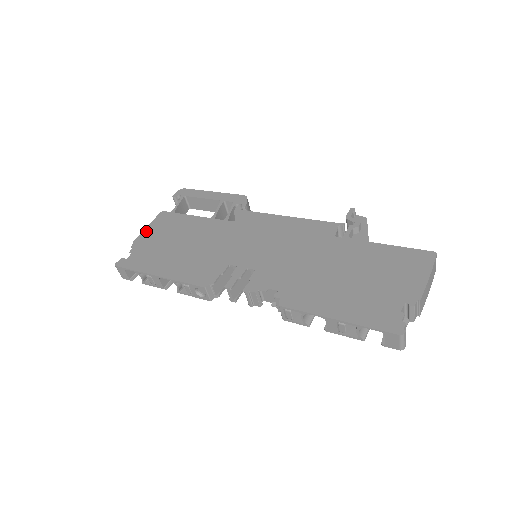
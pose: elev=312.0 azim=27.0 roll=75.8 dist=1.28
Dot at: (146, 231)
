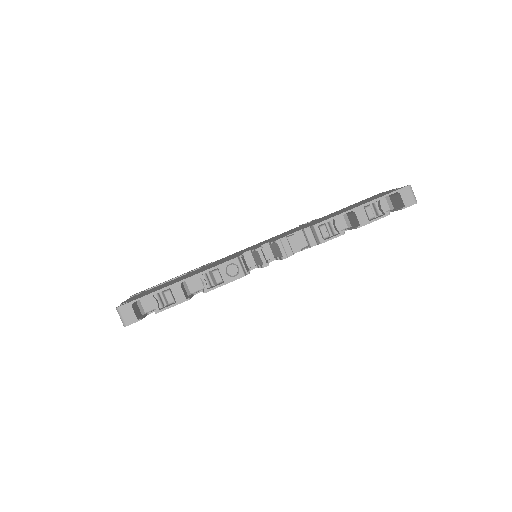
Dot at: (127, 300)
